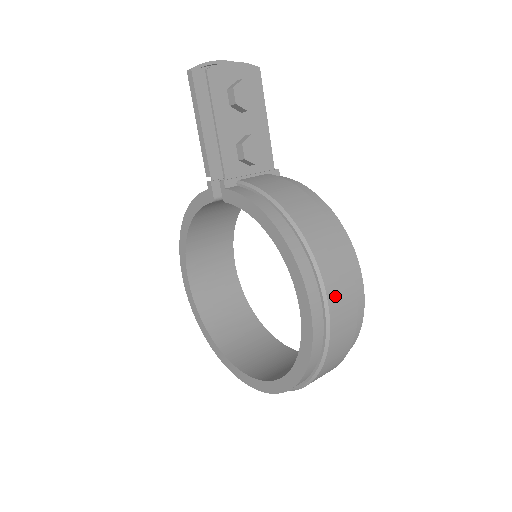
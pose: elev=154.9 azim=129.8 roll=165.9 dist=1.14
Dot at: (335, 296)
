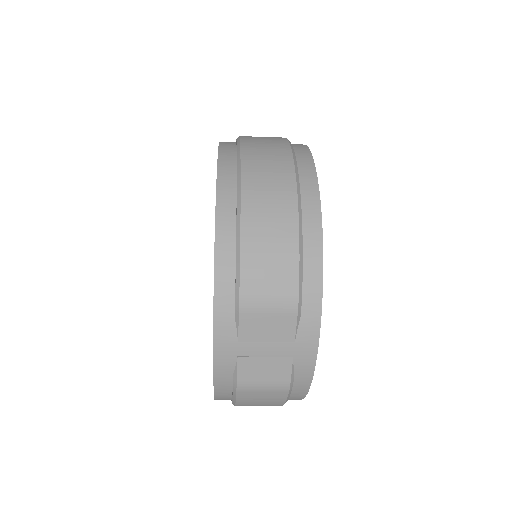
Dot at: (252, 138)
